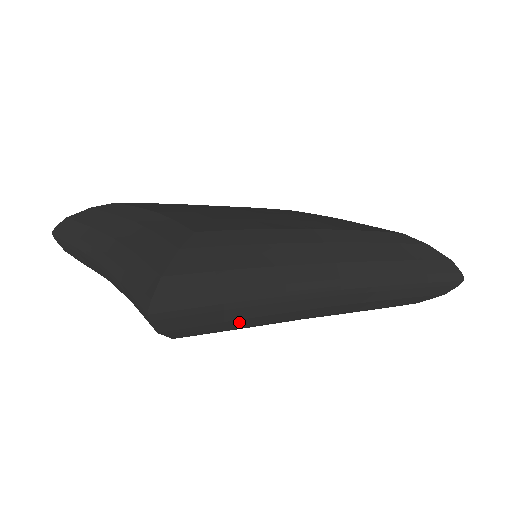
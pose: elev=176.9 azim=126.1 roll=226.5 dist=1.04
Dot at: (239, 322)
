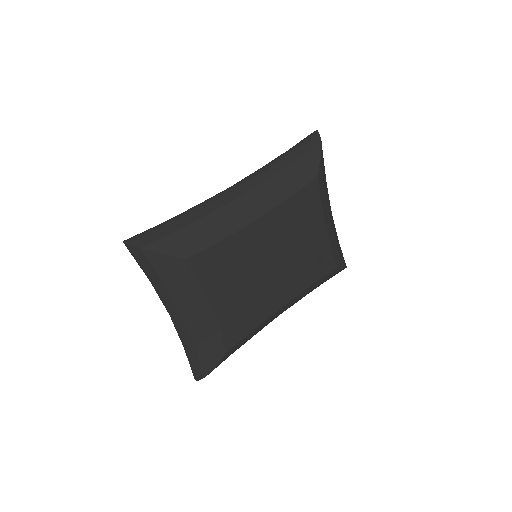
Dot at: occluded
